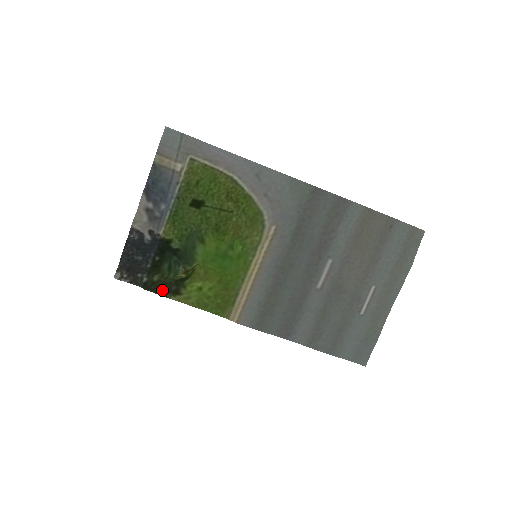
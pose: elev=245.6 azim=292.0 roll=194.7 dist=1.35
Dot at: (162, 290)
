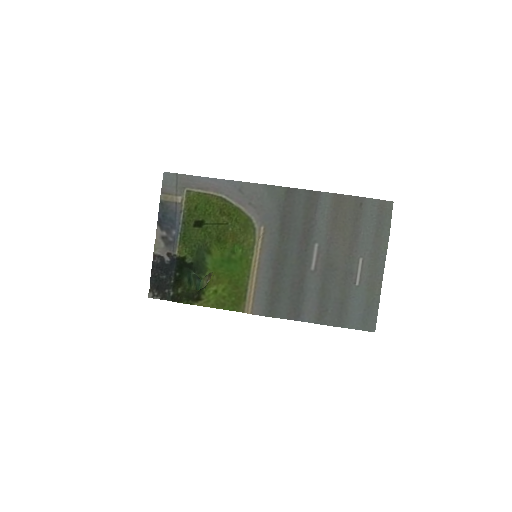
Dot at: (186, 299)
